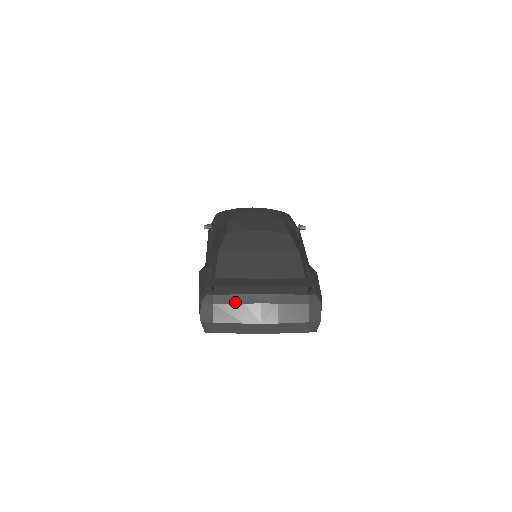
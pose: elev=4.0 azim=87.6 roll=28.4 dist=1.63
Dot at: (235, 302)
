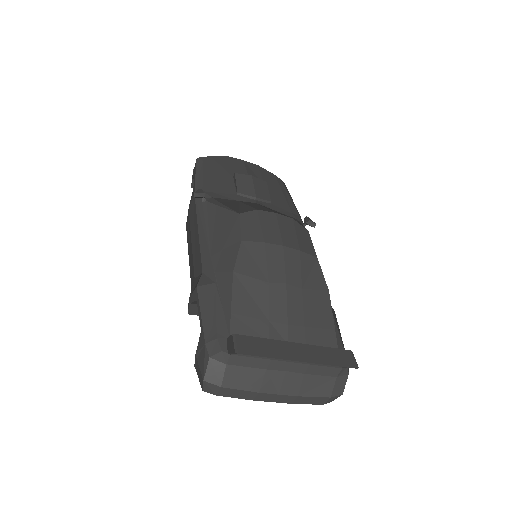
Dot at: (255, 366)
